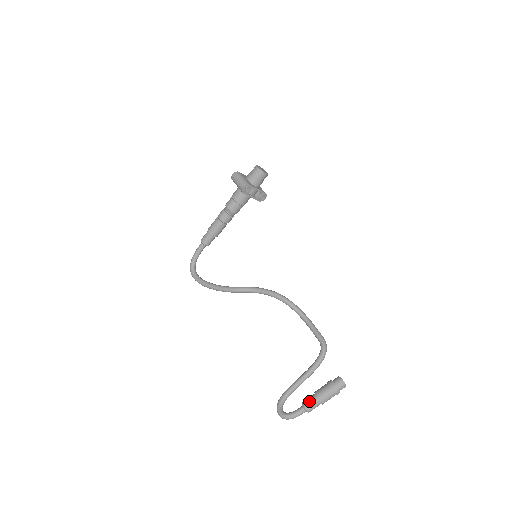
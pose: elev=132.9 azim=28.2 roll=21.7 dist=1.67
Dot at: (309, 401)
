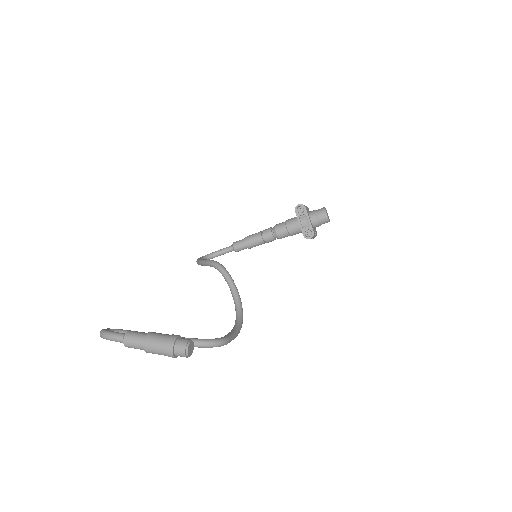
Dot at: occluded
